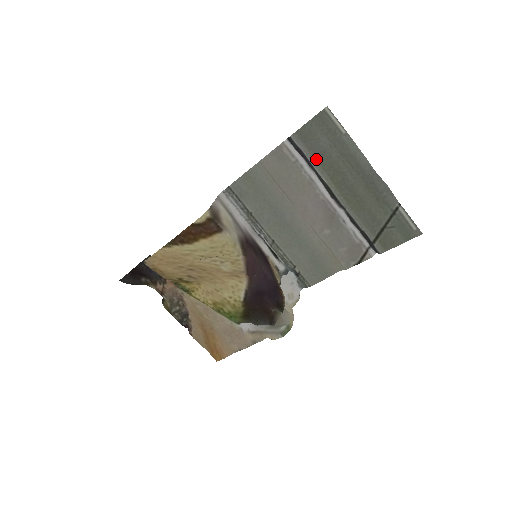
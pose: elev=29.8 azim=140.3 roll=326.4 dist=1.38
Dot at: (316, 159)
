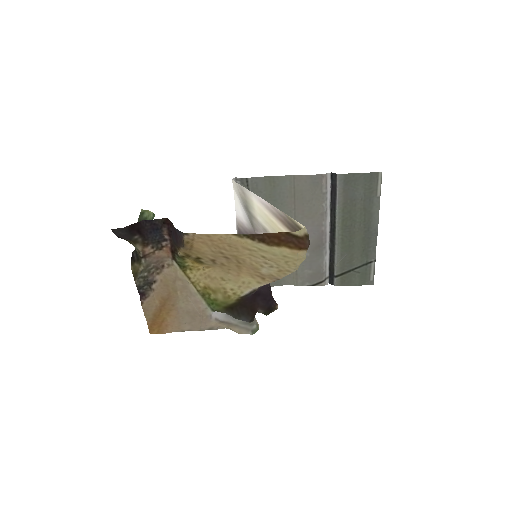
Dot at: (344, 201)
